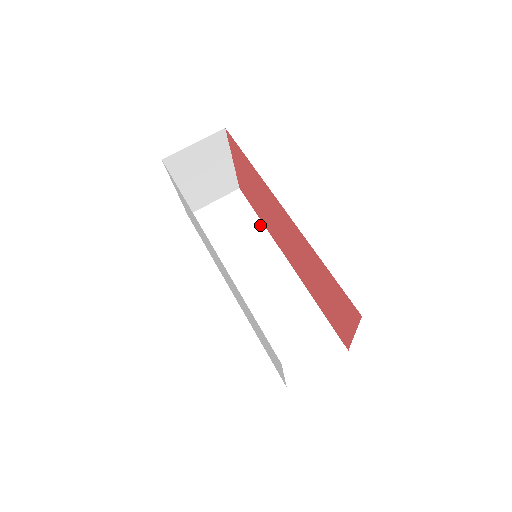
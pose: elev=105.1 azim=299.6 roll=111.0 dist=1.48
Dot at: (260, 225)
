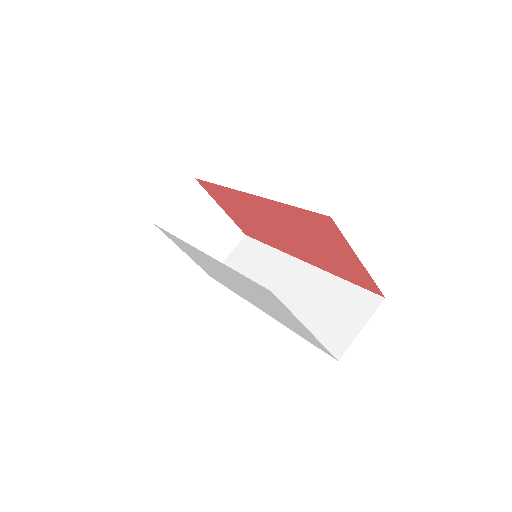
Dot at: (270, 249)
